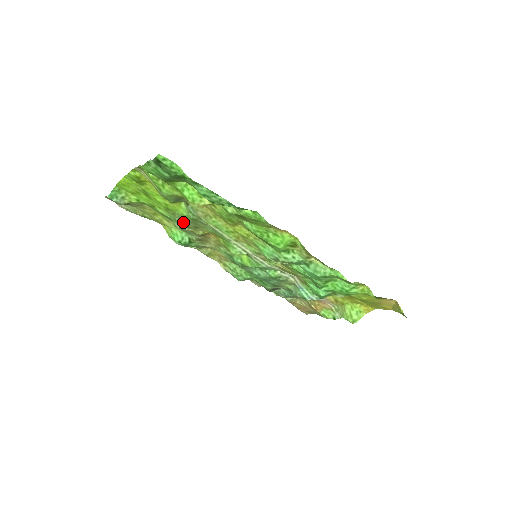
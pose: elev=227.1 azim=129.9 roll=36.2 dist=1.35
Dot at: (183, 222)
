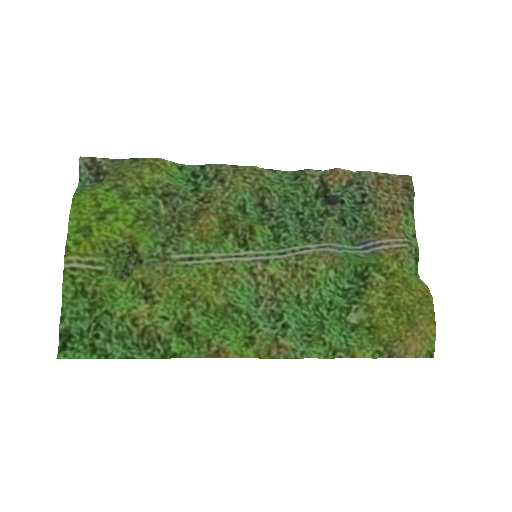
Dot at: (161, 225)
